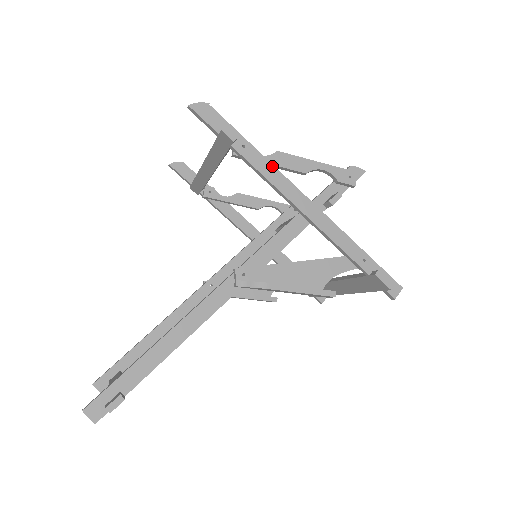
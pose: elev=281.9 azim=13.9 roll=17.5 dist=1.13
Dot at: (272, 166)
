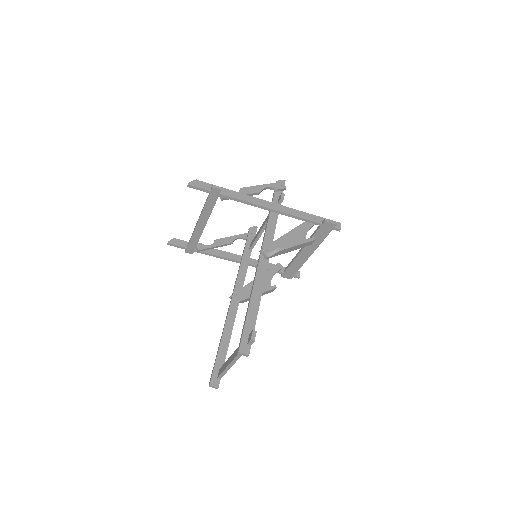
Dot at: (244, 195)
